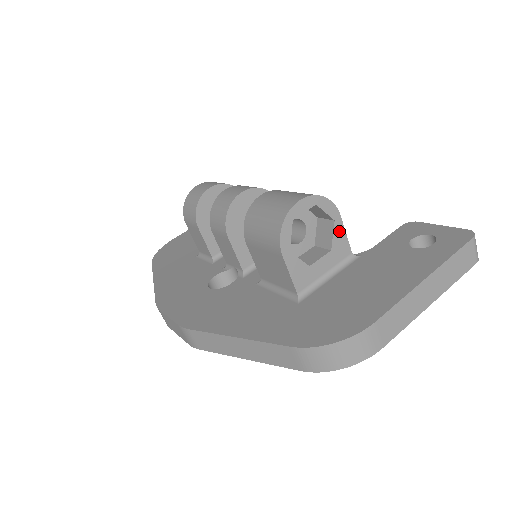
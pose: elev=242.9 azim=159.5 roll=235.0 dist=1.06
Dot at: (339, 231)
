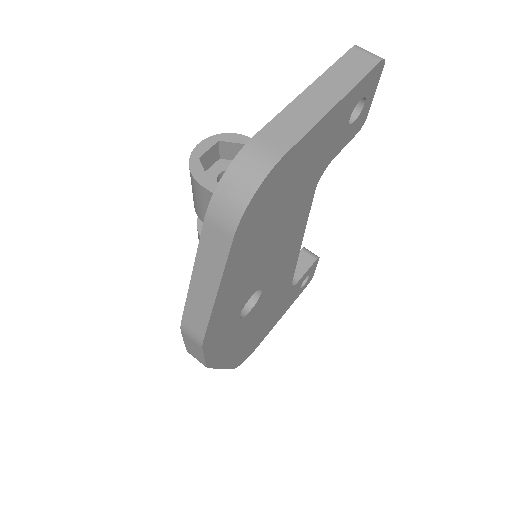
Dot at: occluded
